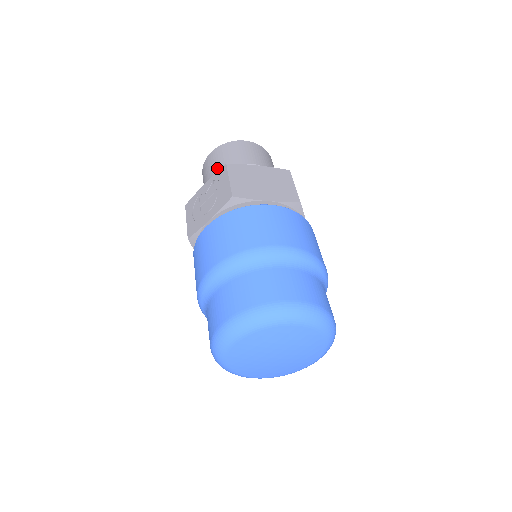
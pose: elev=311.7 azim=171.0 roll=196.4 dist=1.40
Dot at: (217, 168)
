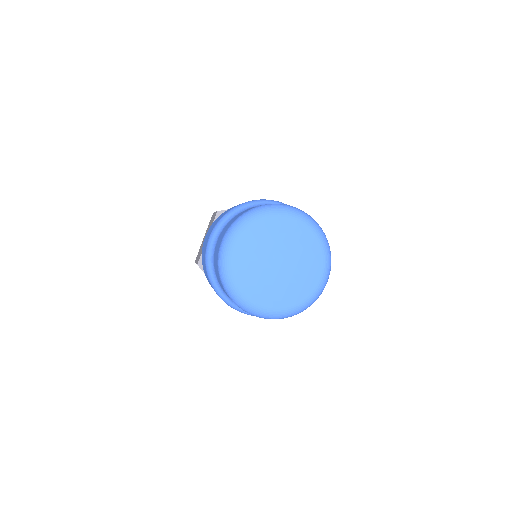
Dot at: occluded
